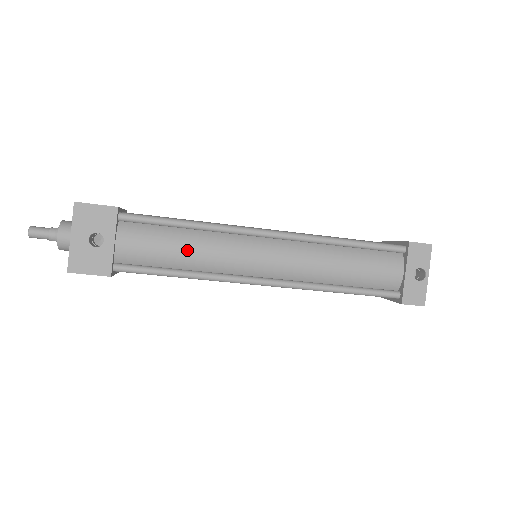
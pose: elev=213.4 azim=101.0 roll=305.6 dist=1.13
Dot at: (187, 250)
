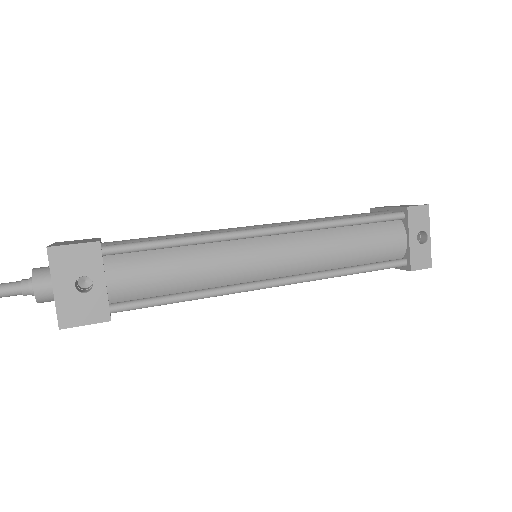
Dot at: (188, 270)
